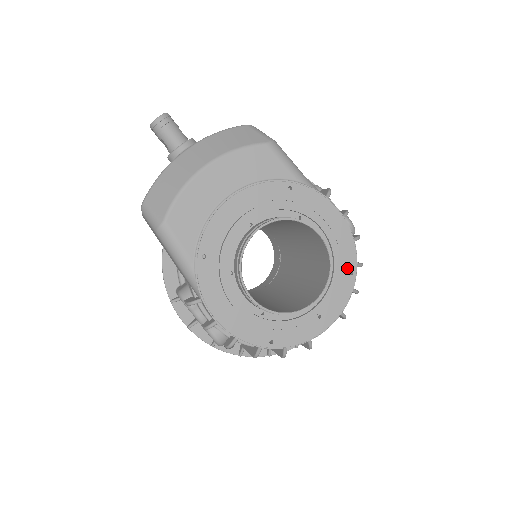
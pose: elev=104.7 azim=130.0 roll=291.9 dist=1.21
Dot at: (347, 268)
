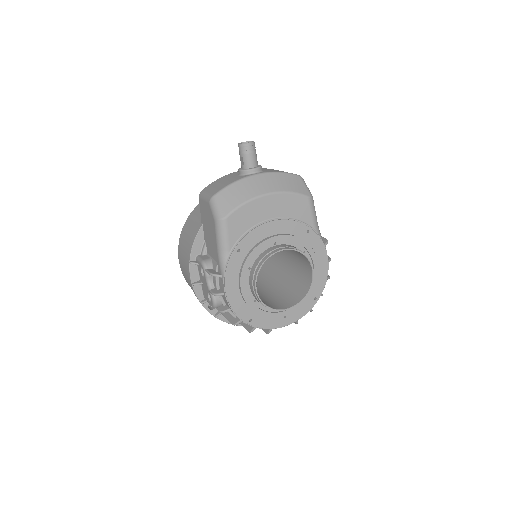
Dot at: (315, 294)
